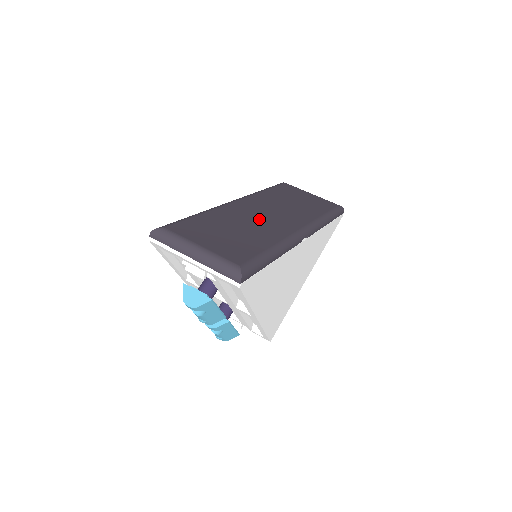
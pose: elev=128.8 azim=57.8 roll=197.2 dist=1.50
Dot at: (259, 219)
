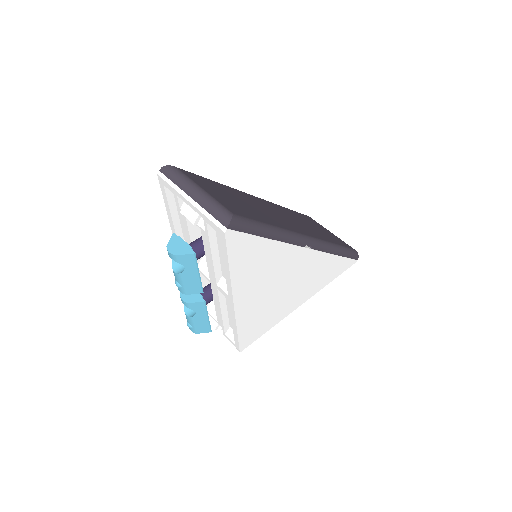
Dot at: (270, 212)
